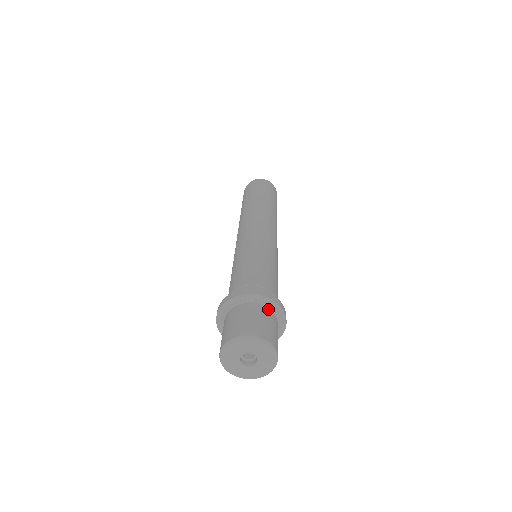
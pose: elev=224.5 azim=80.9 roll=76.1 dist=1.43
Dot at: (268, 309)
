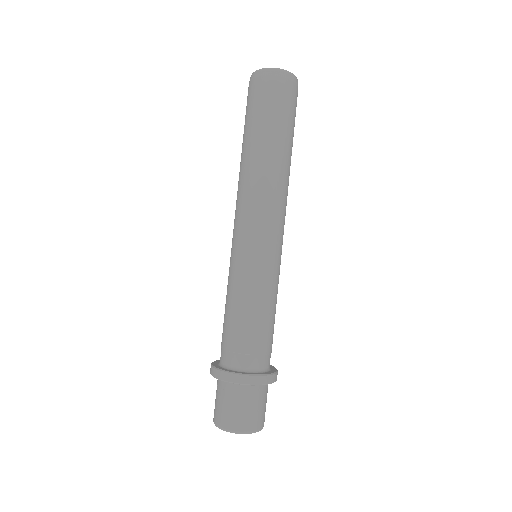
Dot at: occluded
